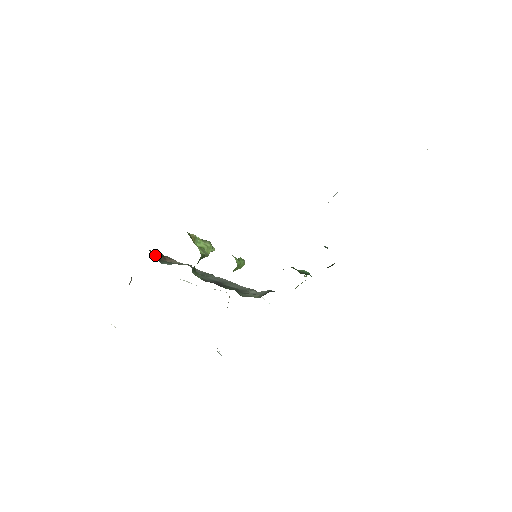
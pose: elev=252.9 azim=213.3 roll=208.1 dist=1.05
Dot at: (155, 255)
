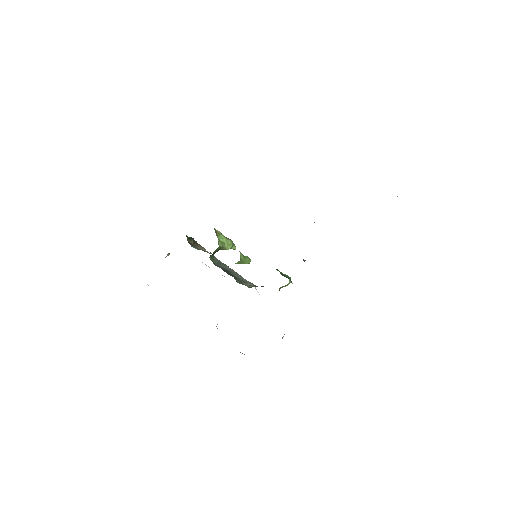
Dot at: (190, 240)
